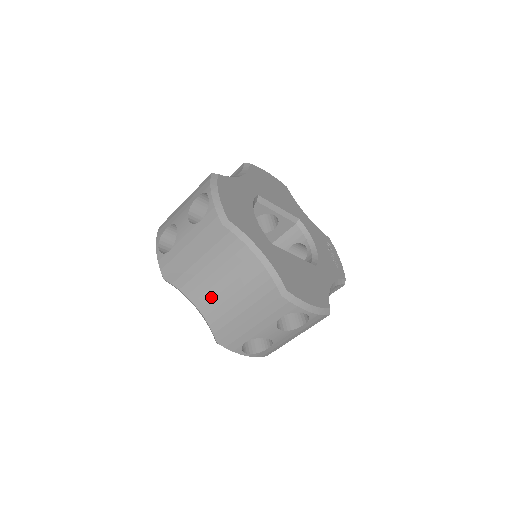
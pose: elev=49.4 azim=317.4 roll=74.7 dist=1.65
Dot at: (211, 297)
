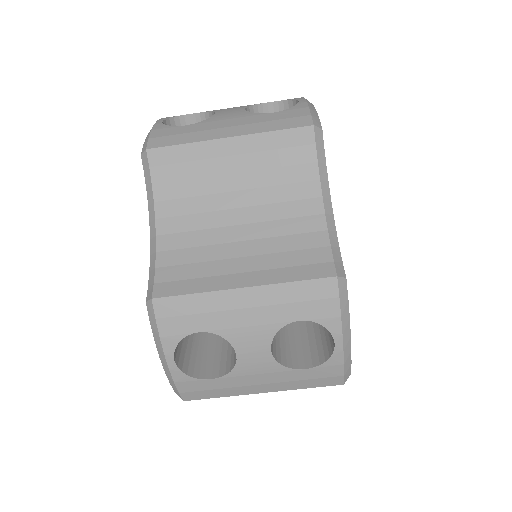
Dot at: (196, 226)
